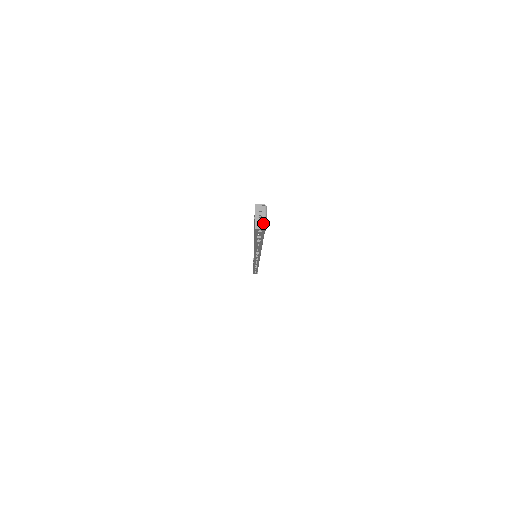
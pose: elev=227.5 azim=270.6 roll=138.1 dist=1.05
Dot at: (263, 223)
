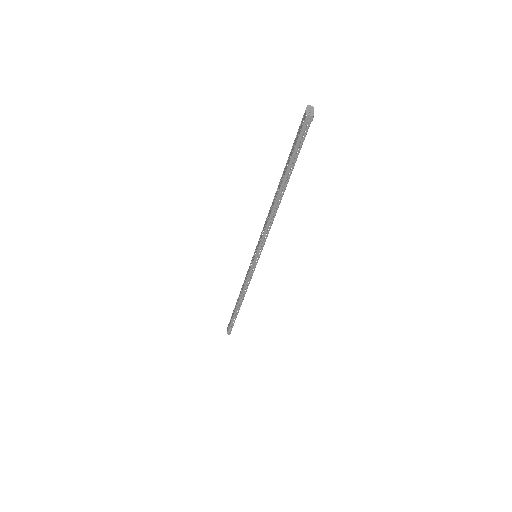
Dot at: (312, 113)
